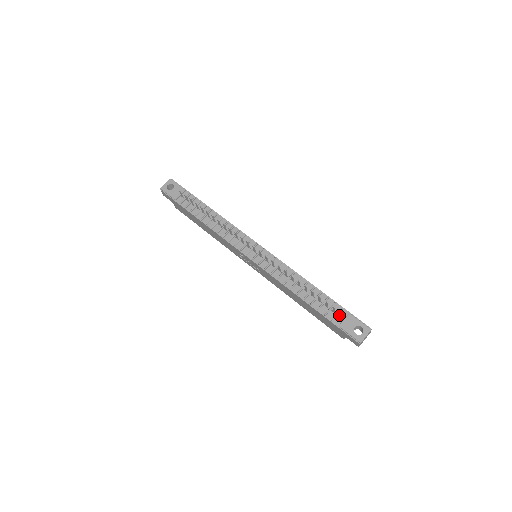
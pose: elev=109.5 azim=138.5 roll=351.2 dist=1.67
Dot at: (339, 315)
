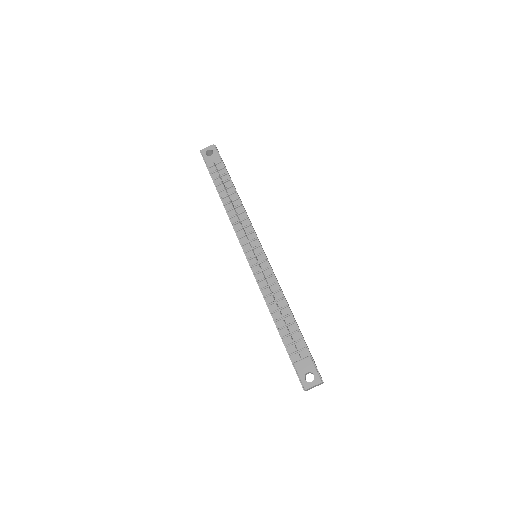
Dot at: (299, 353)
